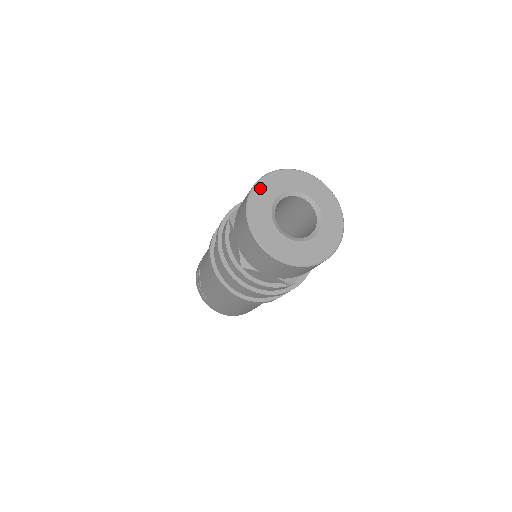
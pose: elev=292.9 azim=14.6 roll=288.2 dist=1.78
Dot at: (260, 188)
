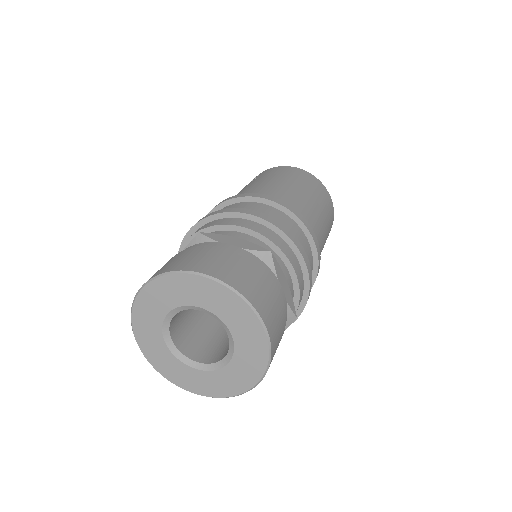
Dot at: (141, 305)
